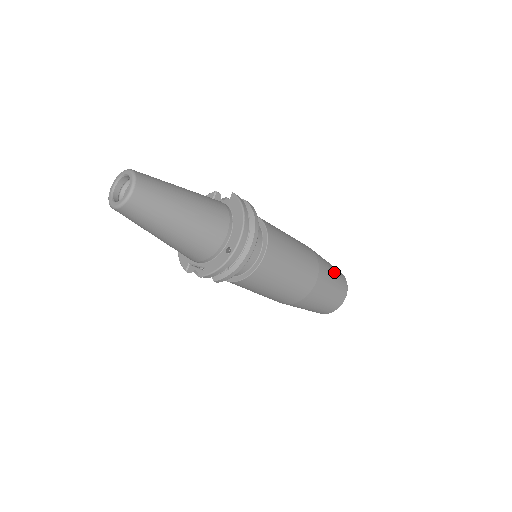
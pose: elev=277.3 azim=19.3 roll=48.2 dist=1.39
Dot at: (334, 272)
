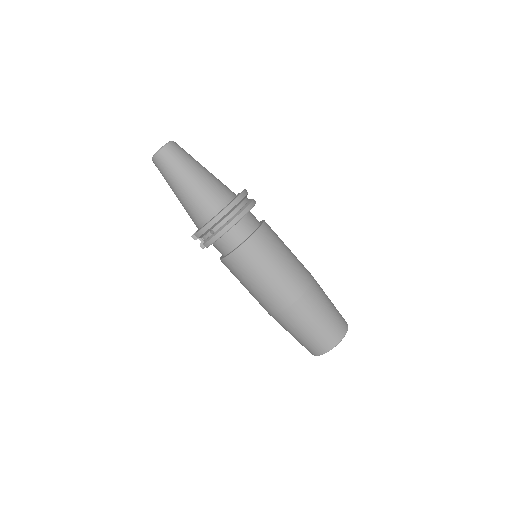
Dot at: (331, 309)
